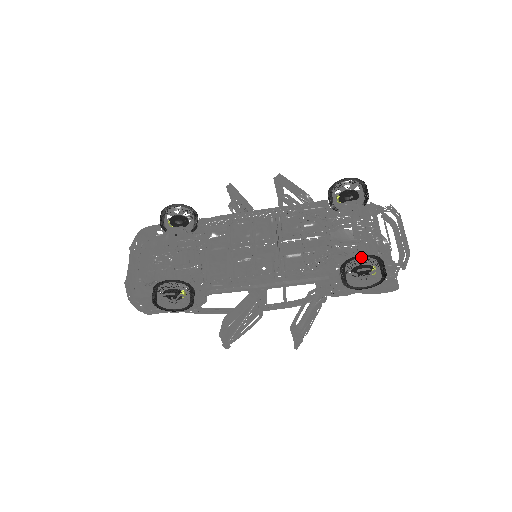
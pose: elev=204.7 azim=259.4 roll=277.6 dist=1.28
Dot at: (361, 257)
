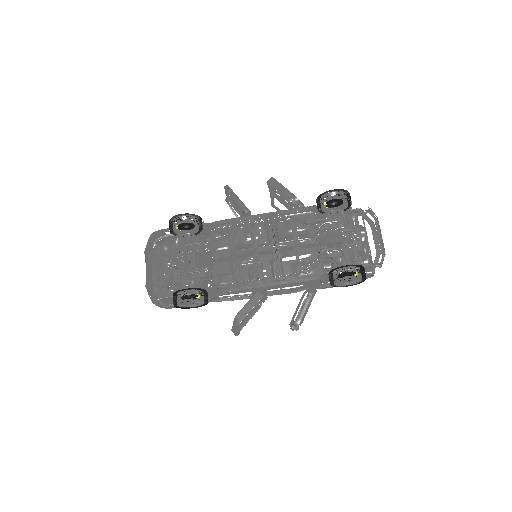
Dot at: occluded
